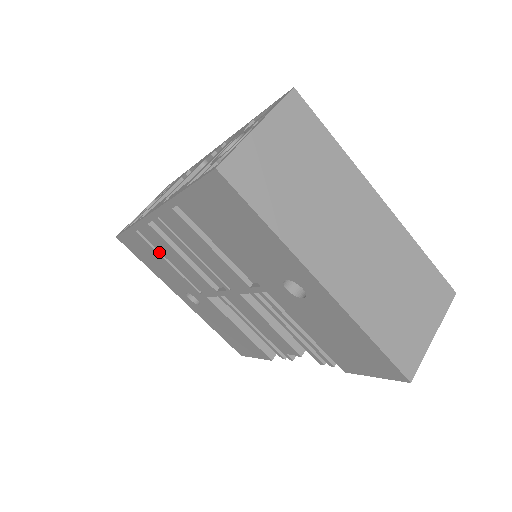
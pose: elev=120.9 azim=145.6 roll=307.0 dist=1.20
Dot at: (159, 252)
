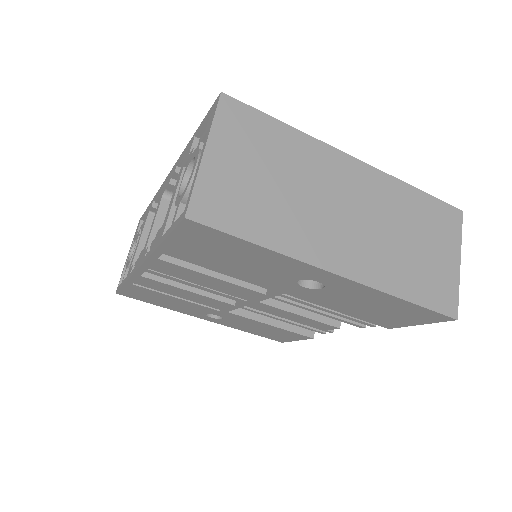
Dot at: (163, 292)
